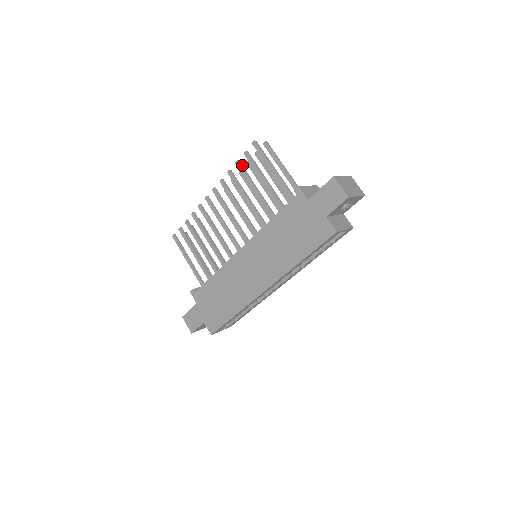
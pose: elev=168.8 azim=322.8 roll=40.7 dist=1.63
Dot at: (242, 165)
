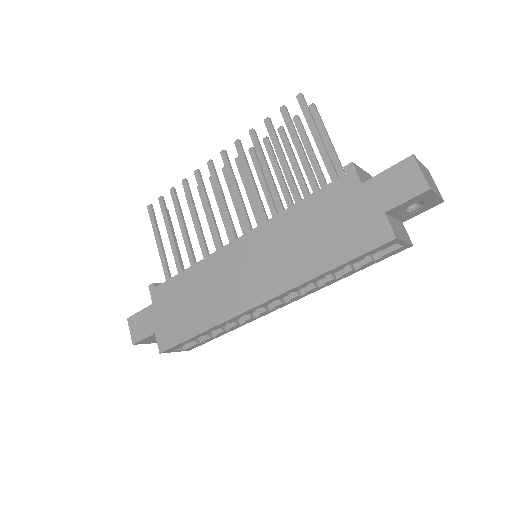
Dot at: occluded
